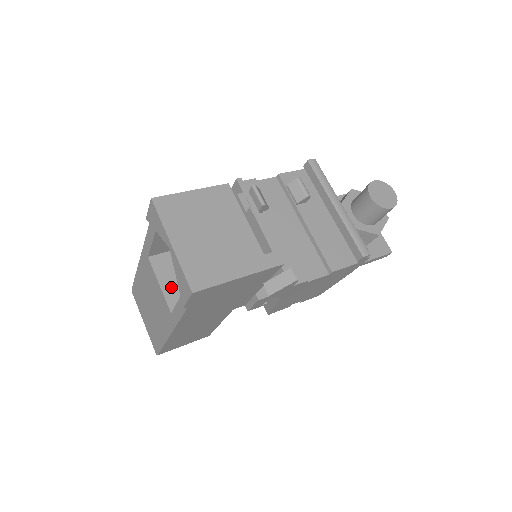
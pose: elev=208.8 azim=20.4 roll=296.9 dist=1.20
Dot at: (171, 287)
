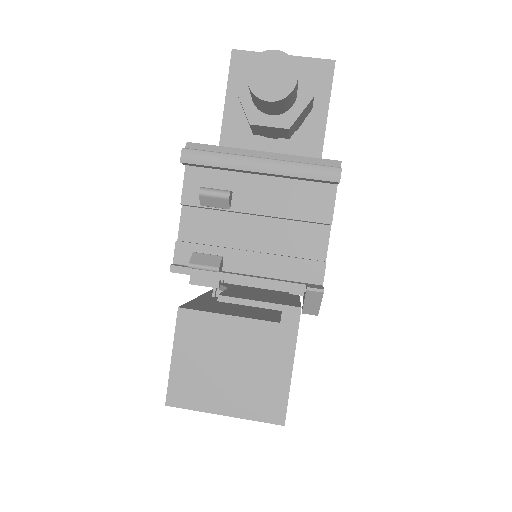
Dot at: occluded
